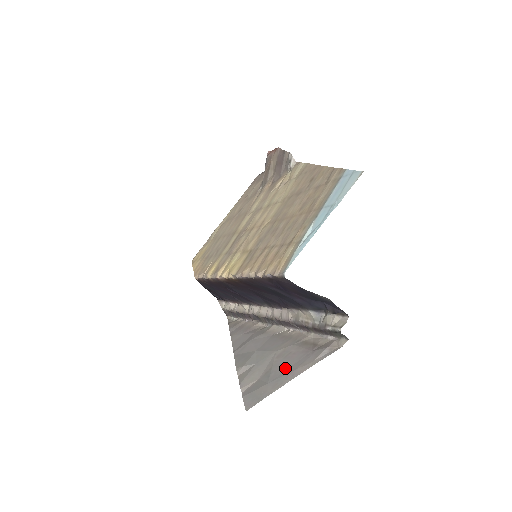
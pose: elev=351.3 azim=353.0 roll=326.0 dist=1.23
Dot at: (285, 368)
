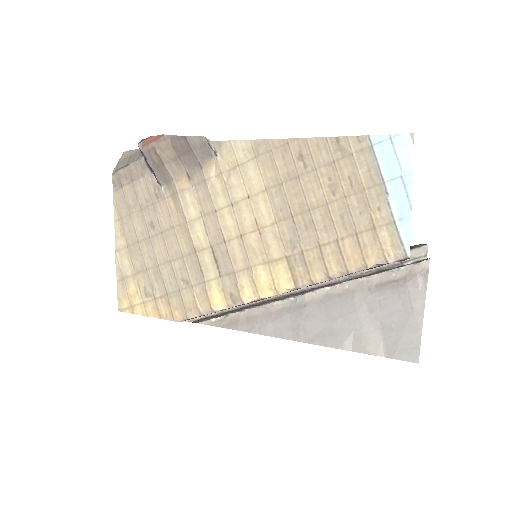
Dot at: (399, 314)
